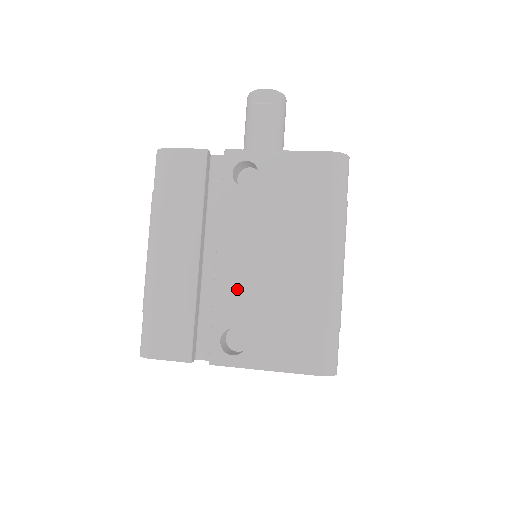
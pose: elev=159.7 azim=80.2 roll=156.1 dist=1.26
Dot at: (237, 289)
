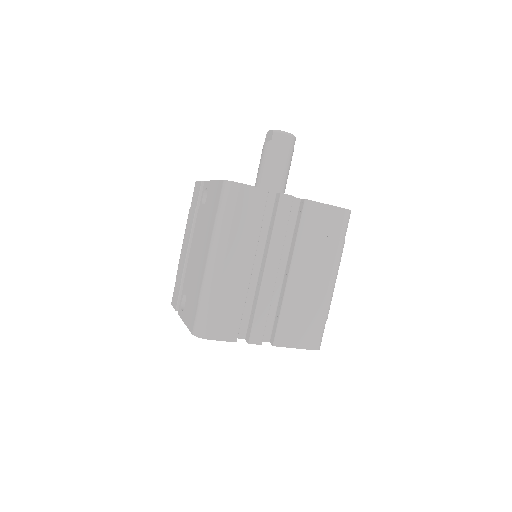
Dot at: (189, 270)
